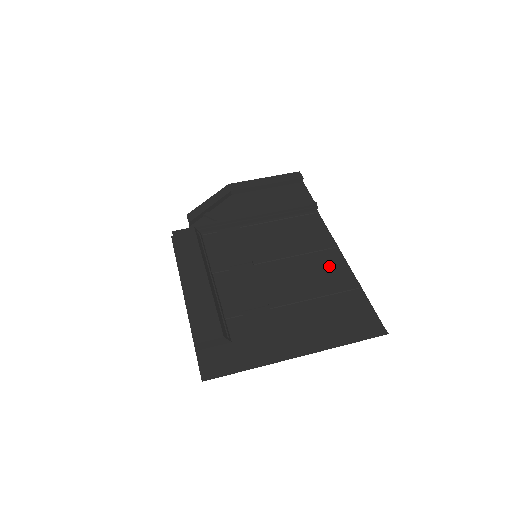
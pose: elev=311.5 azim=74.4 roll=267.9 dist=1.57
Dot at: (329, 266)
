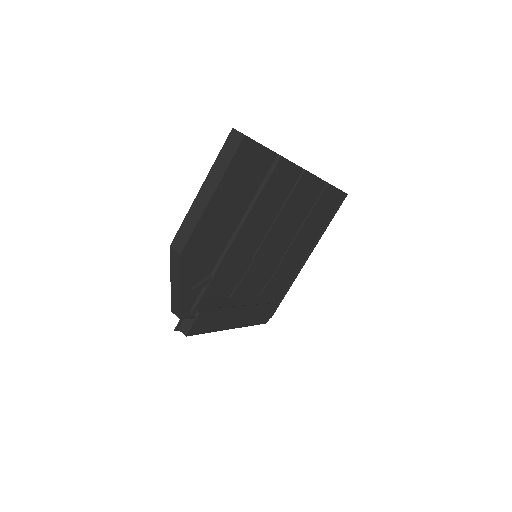
Dot at: (306, 195)
